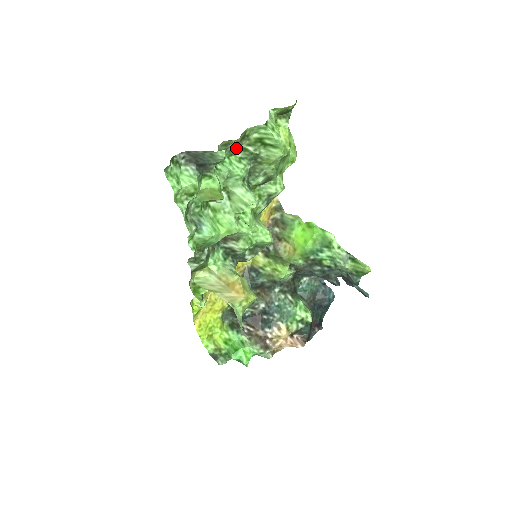
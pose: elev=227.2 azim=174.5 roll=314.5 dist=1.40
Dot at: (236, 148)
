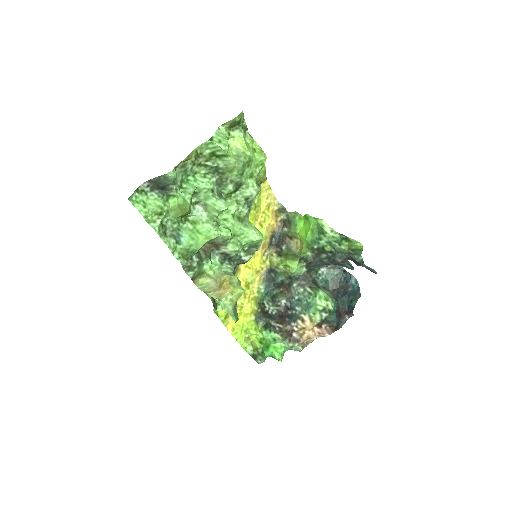
Dot at: (196, 167)
